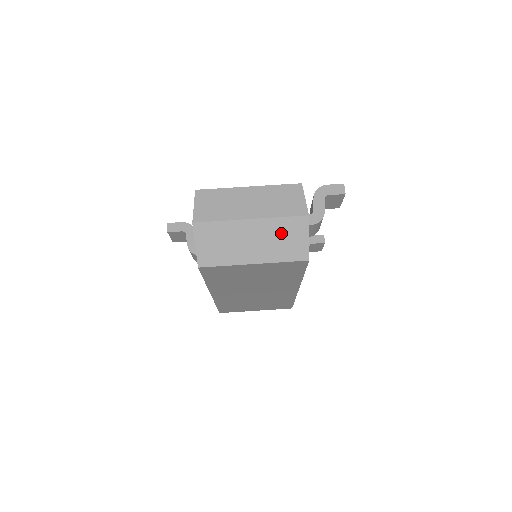
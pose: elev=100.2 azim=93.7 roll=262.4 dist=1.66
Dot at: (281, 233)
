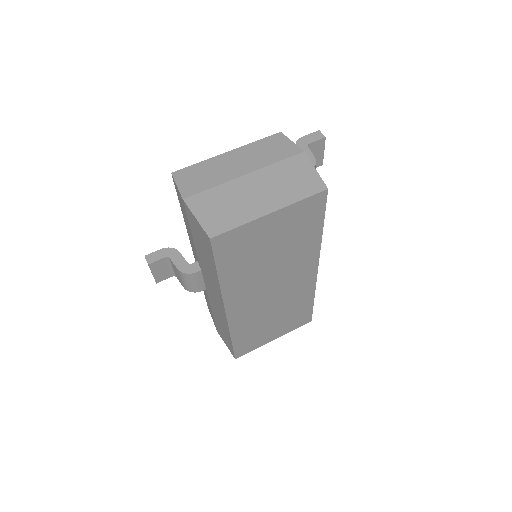
Dot at: (285, 176)
